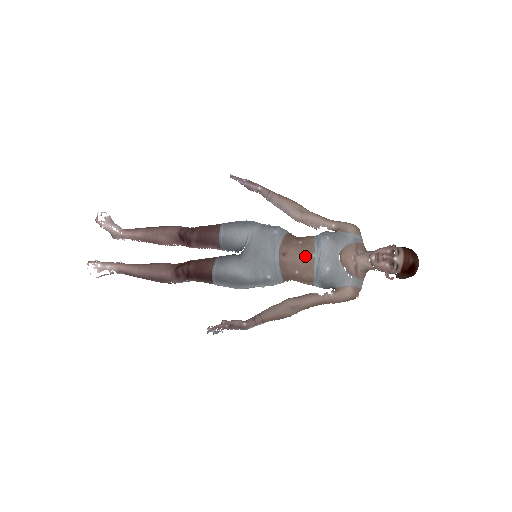
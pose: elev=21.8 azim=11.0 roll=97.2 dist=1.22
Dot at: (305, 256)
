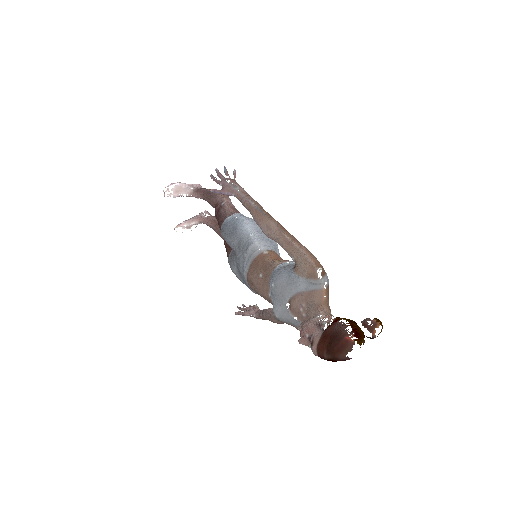
Dot at: (263, 293)
